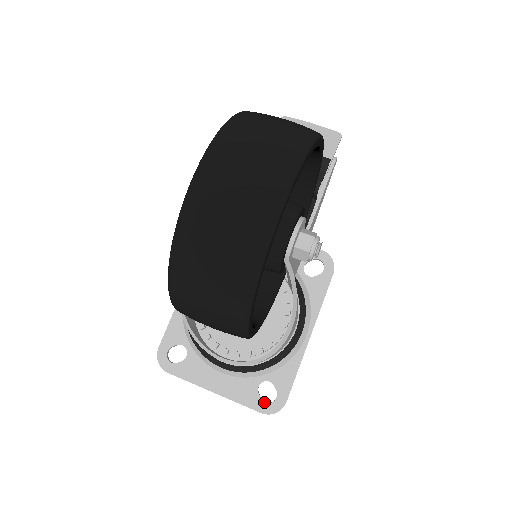
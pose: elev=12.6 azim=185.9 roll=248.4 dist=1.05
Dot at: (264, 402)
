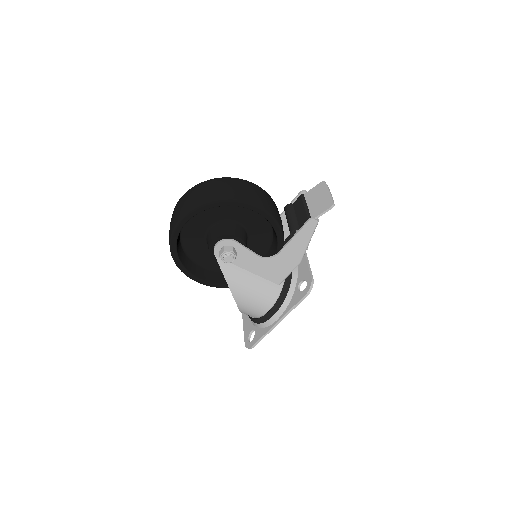
Dot at: (248, 339)
